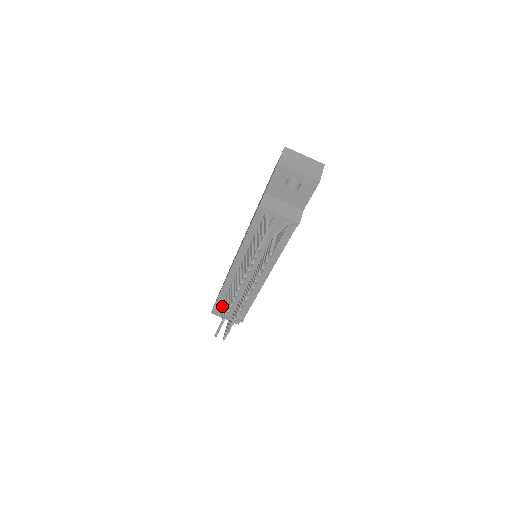
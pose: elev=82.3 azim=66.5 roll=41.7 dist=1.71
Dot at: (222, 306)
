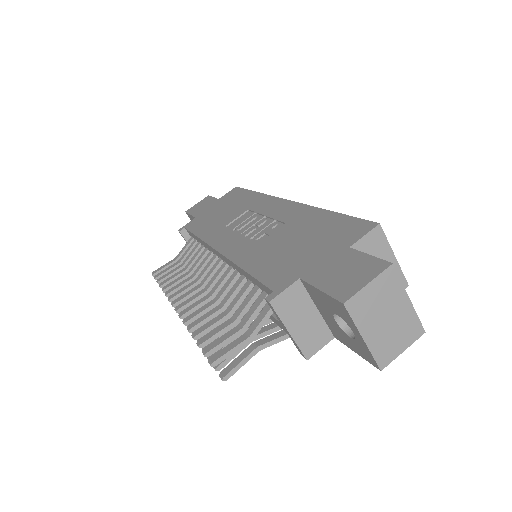
Dot at: (189, 240)
